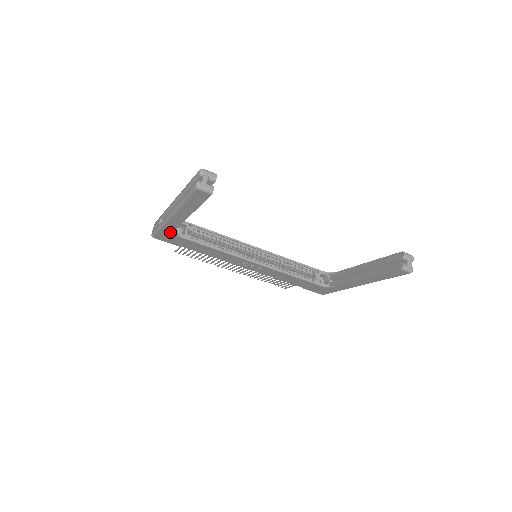
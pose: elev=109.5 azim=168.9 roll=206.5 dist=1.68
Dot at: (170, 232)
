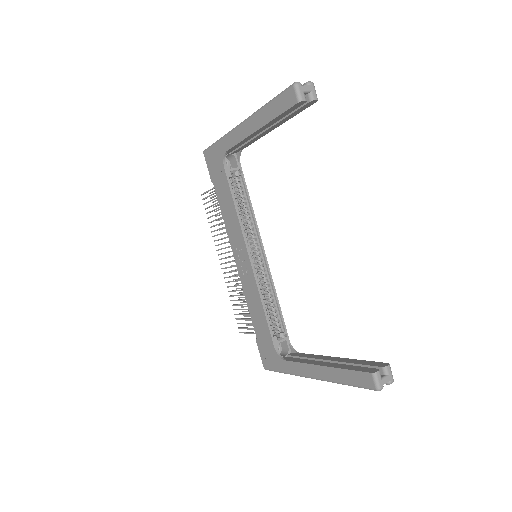
Dot at: (222, 152)
